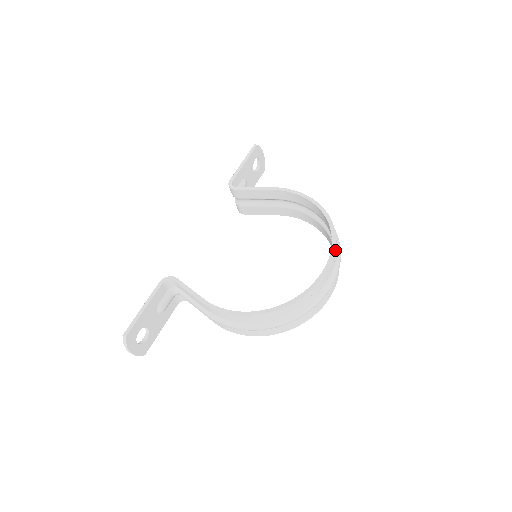
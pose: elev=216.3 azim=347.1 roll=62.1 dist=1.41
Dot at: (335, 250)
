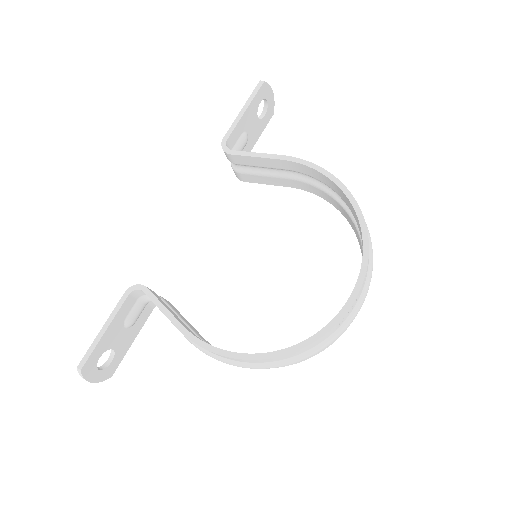
Dot at: (366, 268)
